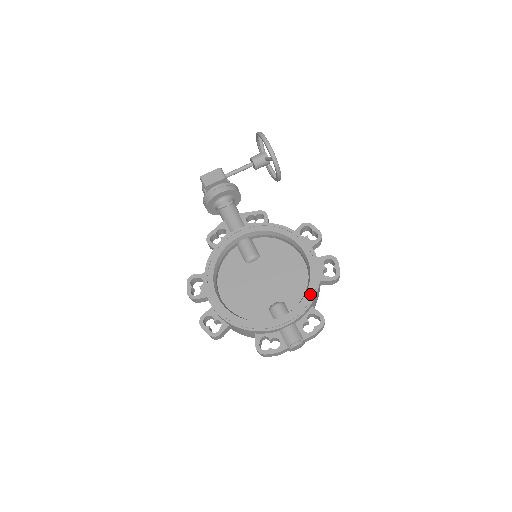
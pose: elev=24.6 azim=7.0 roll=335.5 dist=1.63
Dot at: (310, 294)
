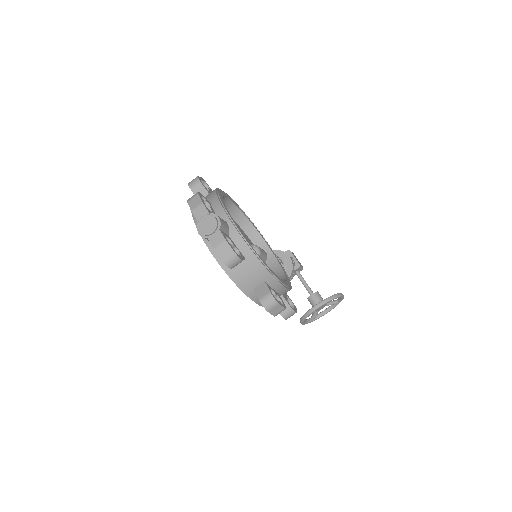
Dot at: occluded
